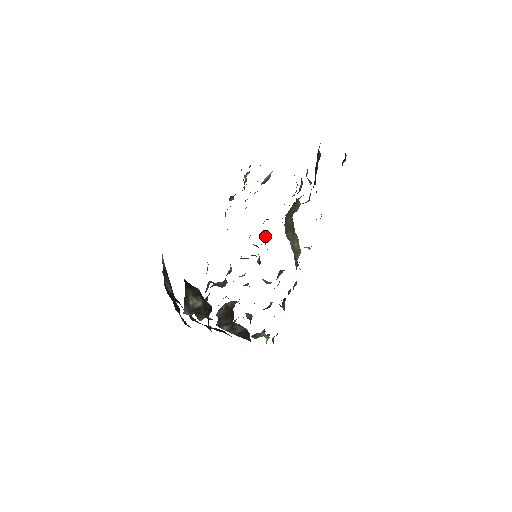
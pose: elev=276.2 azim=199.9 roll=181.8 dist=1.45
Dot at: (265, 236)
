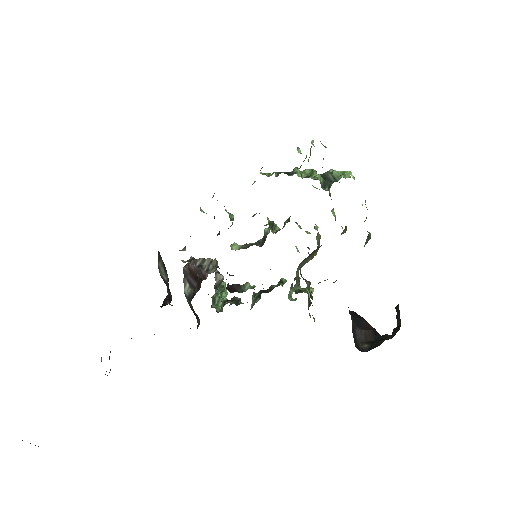
Dot at: (289, 218)
